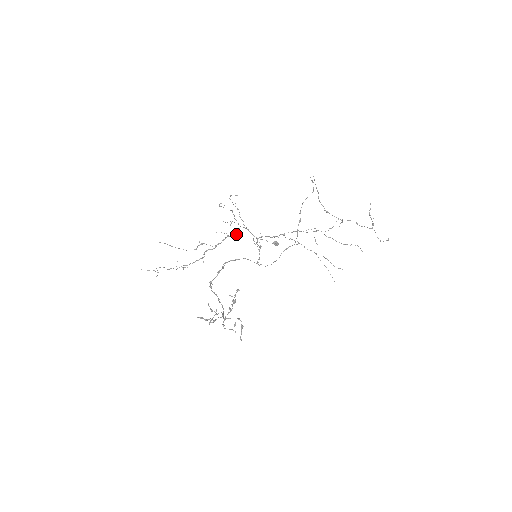
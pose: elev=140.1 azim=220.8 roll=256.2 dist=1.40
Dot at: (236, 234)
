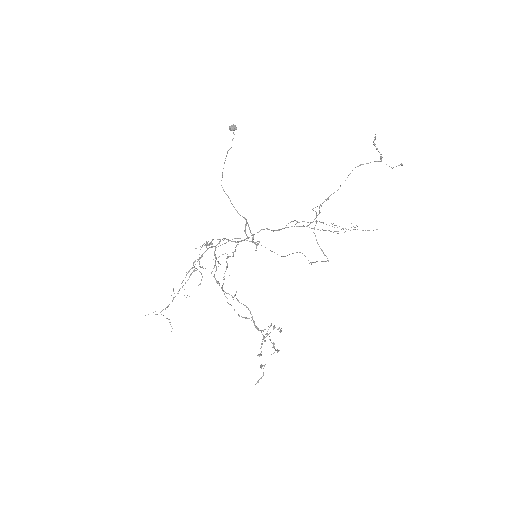
Dot at: occluded
